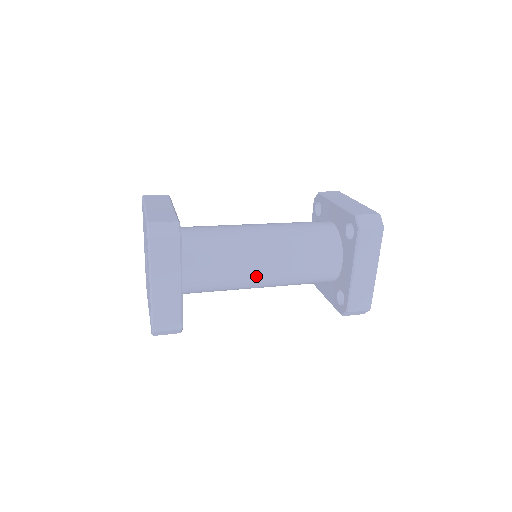
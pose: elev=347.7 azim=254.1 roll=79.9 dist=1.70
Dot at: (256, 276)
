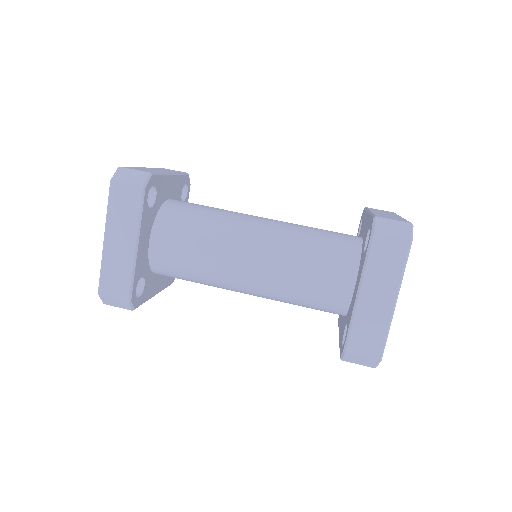
Dot at: (237, 270)
